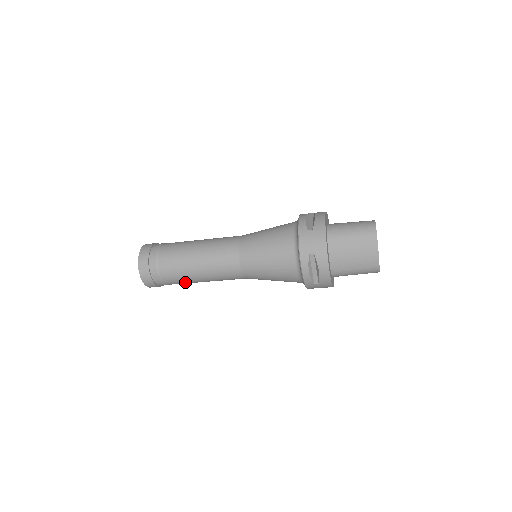
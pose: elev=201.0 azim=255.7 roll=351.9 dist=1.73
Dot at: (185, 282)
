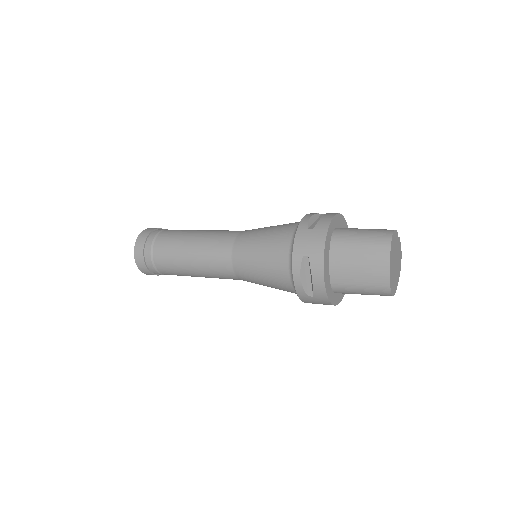
Dot at: (178, 273)
